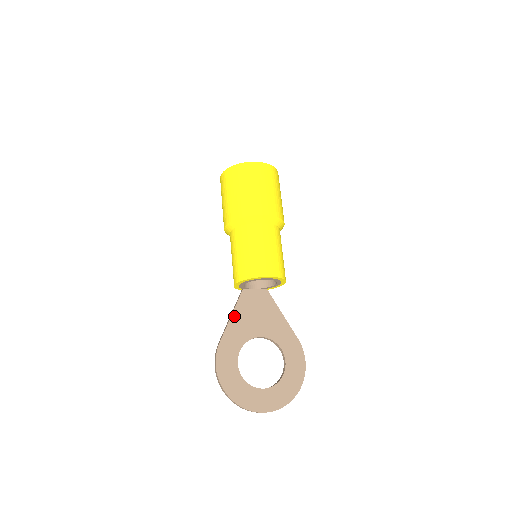
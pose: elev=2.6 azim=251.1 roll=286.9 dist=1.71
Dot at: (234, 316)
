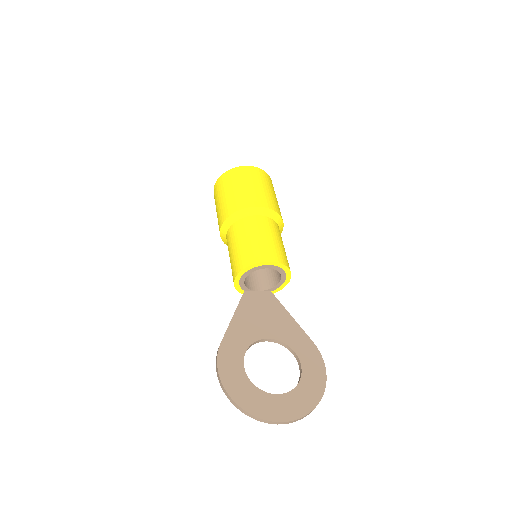
Dot at: (236, 317)
